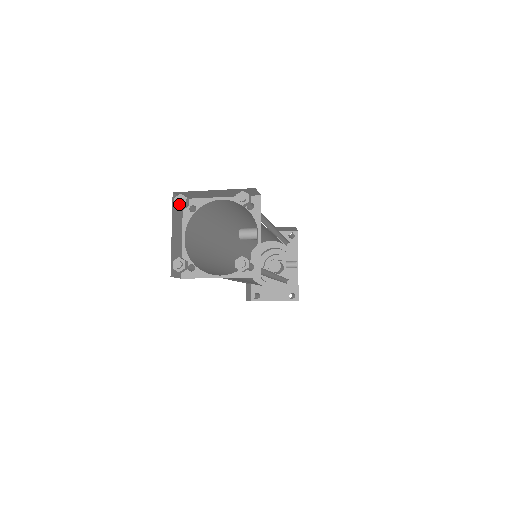
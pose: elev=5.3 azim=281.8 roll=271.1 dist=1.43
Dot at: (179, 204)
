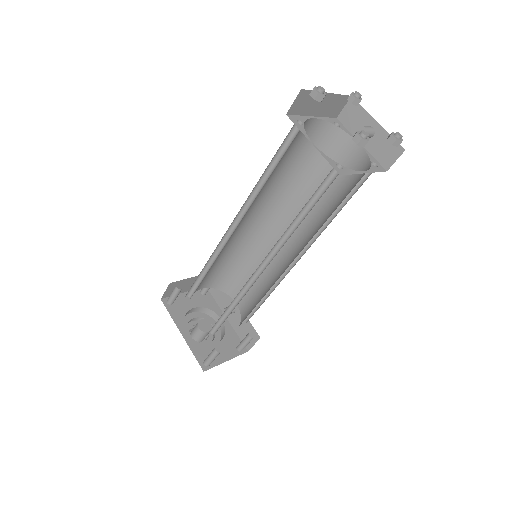
Dot at: (324, 91)
